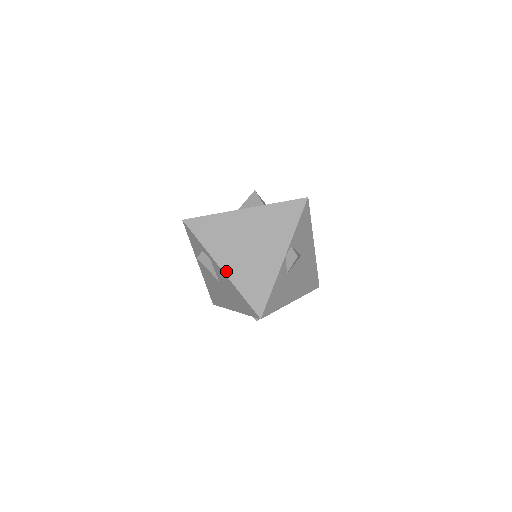
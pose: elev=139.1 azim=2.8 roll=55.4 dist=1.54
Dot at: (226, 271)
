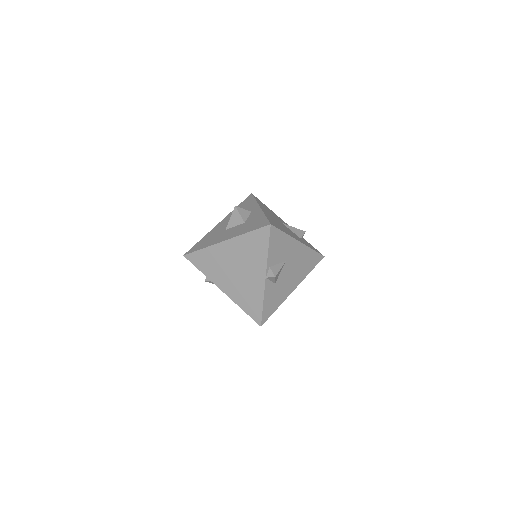
Dot at: (226, 293)
